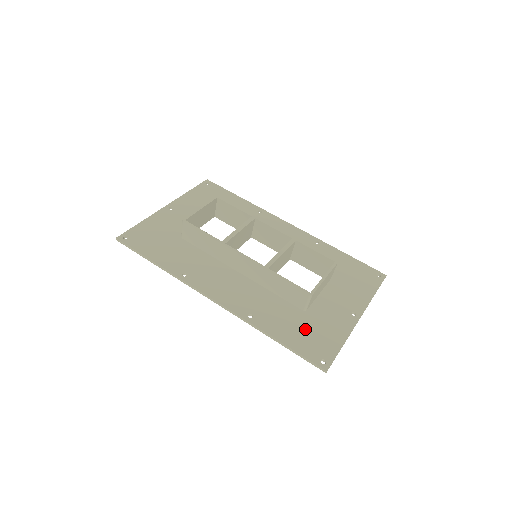
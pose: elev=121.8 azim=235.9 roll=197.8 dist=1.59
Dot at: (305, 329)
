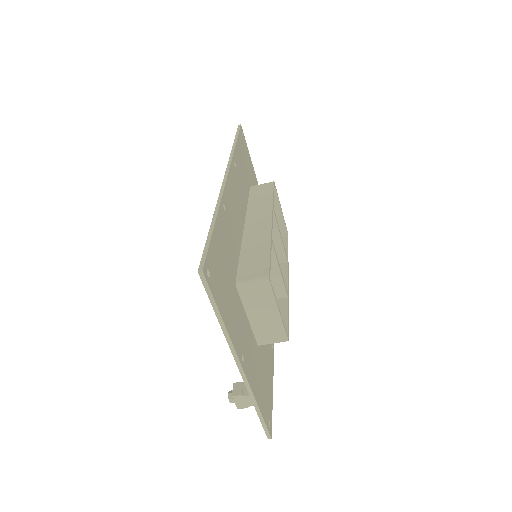
Dot at: (226, 271)
